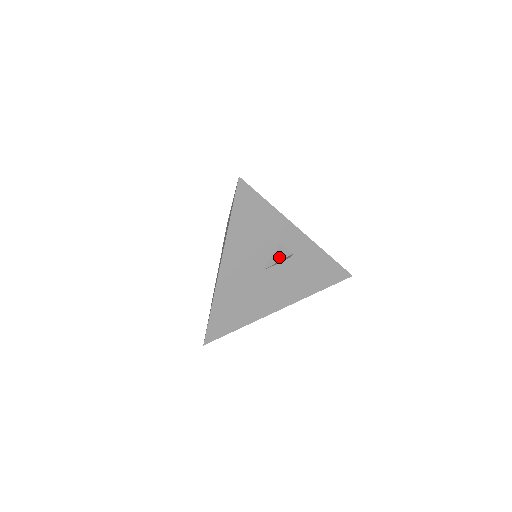
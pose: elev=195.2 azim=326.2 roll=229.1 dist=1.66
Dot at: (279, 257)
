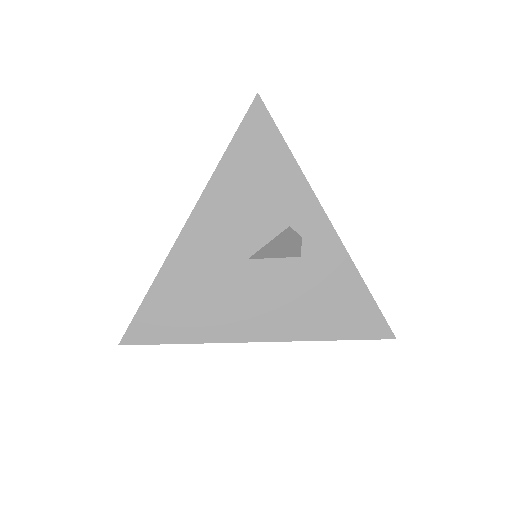
Dot at: (280, 241)
